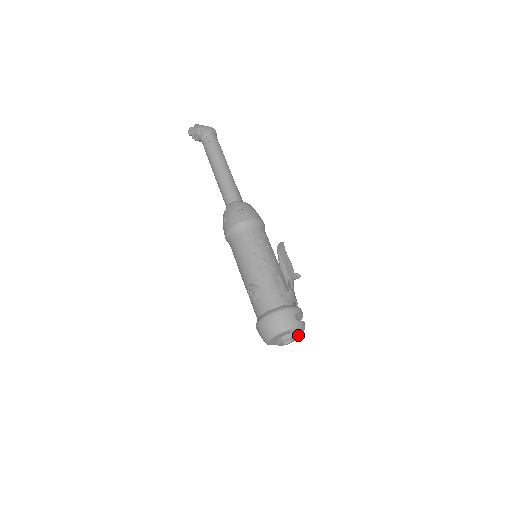
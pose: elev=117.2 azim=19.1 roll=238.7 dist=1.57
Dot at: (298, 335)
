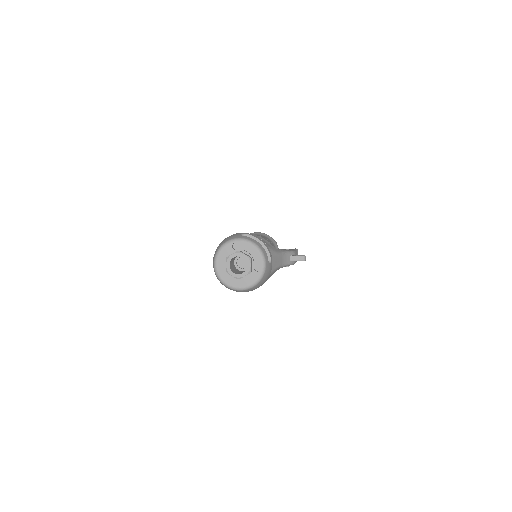
Dot at: (261, 266)
